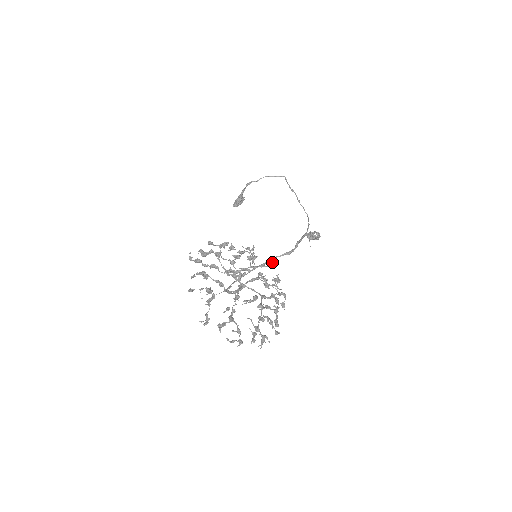
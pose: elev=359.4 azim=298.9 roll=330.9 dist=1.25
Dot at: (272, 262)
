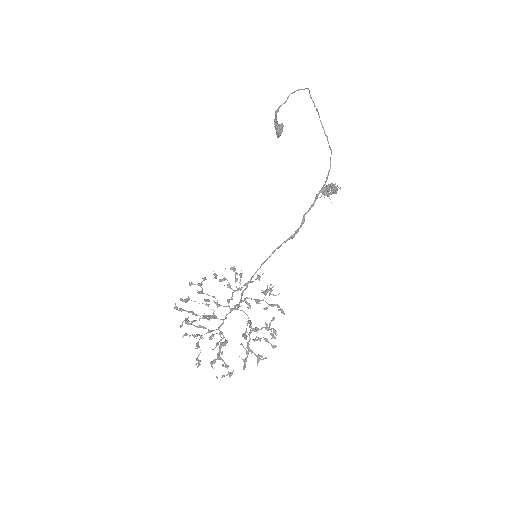
Dot at: (258, 275)
